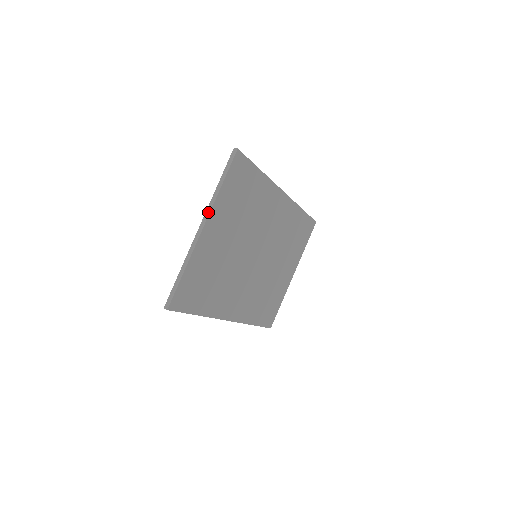
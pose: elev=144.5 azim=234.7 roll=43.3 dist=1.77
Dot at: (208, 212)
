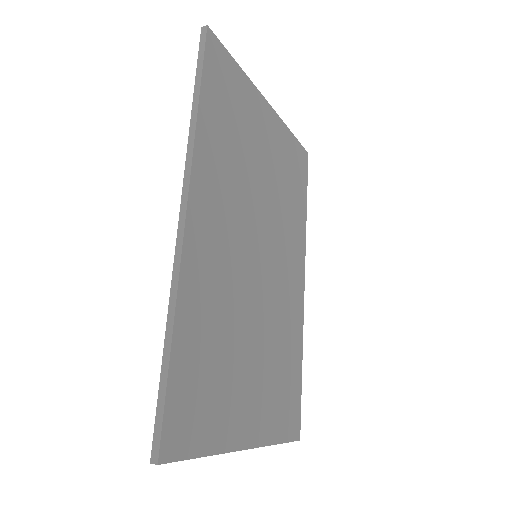
Dot at: (275, 114)
